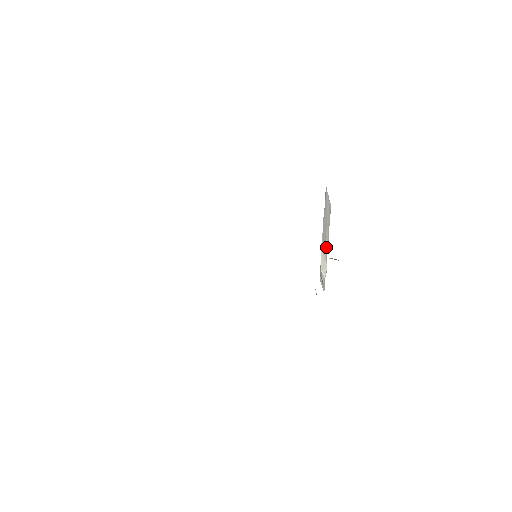
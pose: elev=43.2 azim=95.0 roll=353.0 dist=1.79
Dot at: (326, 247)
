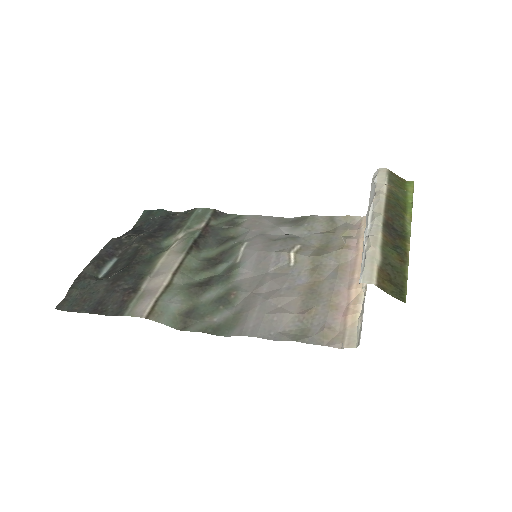
Dot at: occluded
